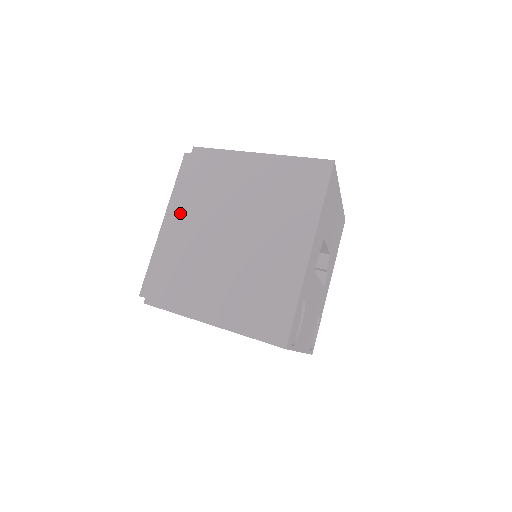
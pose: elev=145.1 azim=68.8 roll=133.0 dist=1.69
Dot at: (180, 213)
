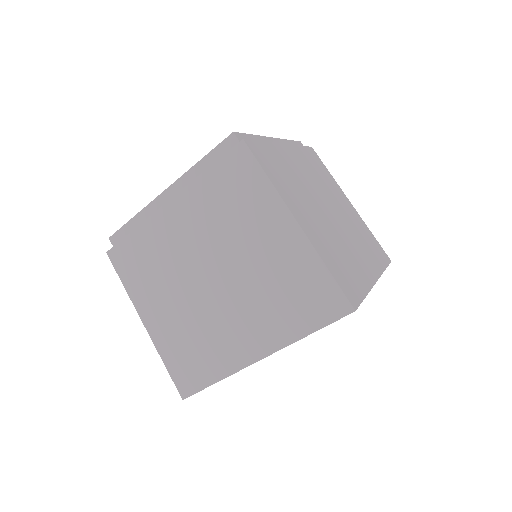
Dot at: (182, 203)
